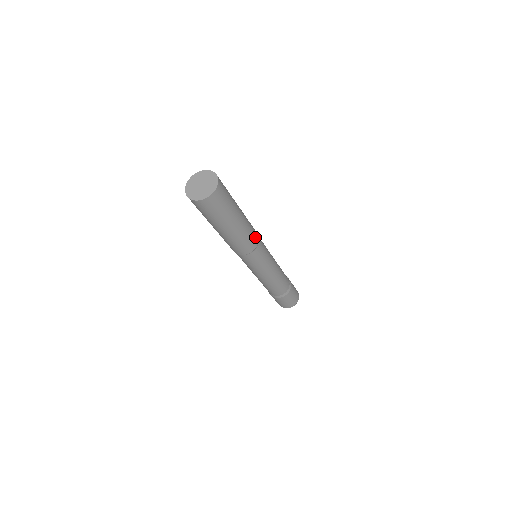
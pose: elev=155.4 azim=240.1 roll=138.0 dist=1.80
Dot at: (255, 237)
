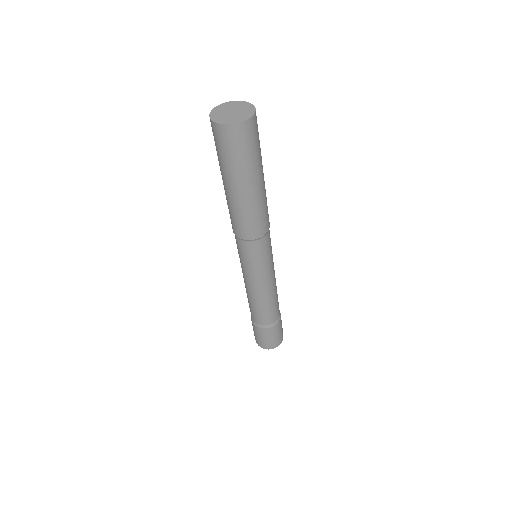
Dot at: (268, 217)
